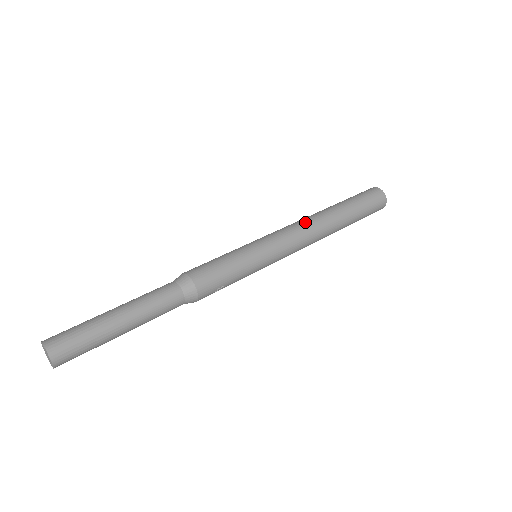
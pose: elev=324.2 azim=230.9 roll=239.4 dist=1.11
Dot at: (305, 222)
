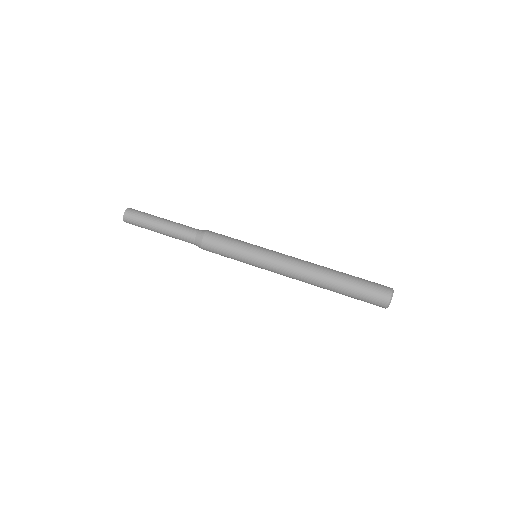
Dot at: (301, 266)
